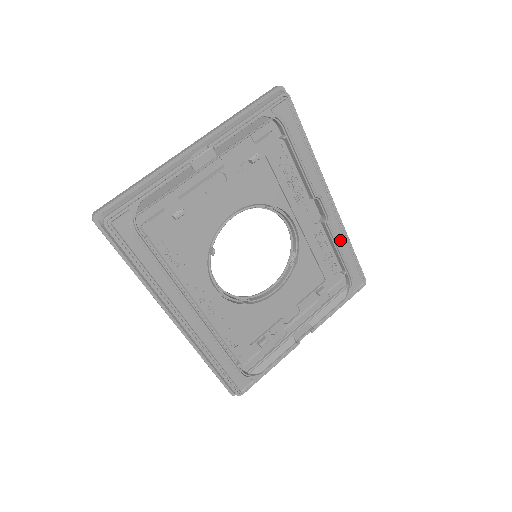
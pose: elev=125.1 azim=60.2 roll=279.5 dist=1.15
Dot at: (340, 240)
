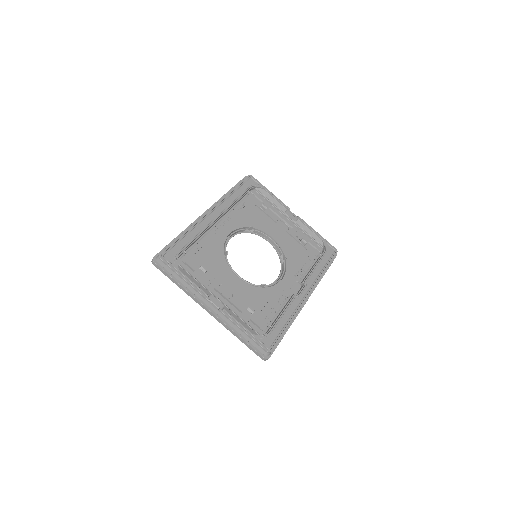
Dot at: (290, 311)
